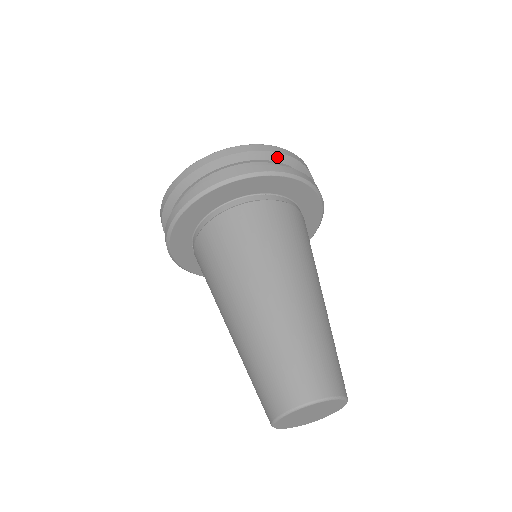
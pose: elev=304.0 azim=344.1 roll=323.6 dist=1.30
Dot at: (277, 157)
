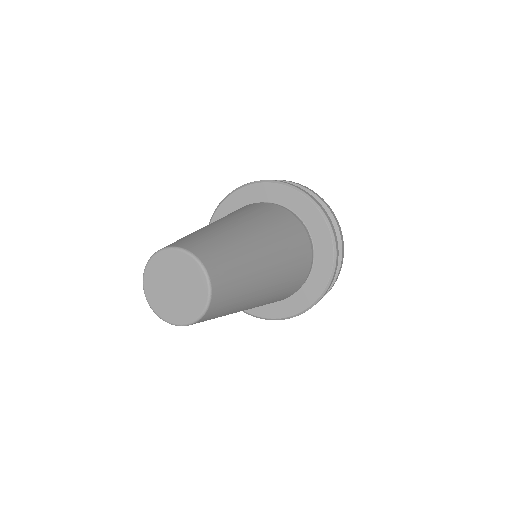
Dot at: (330, 217)
